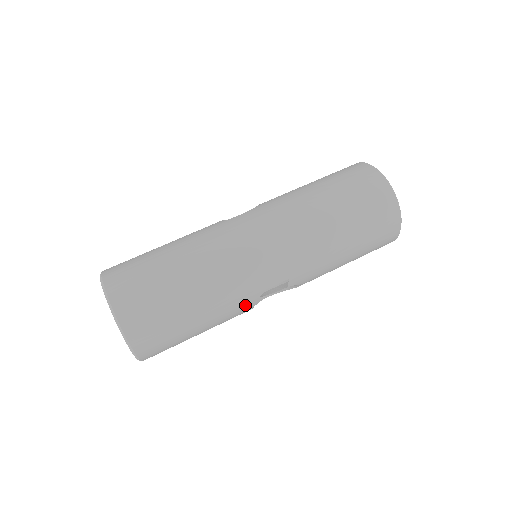
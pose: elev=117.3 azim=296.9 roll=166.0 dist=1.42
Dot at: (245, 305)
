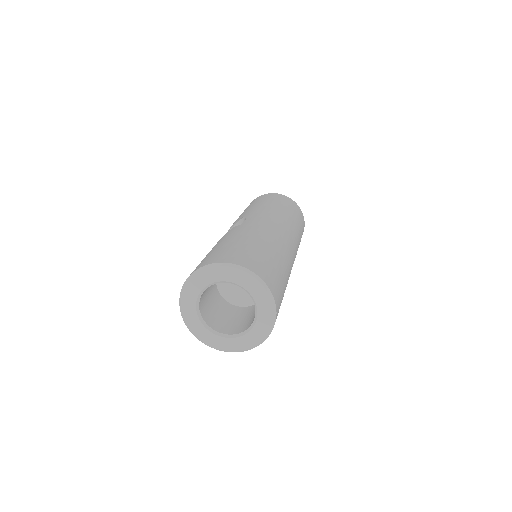
Dot at: occluded
